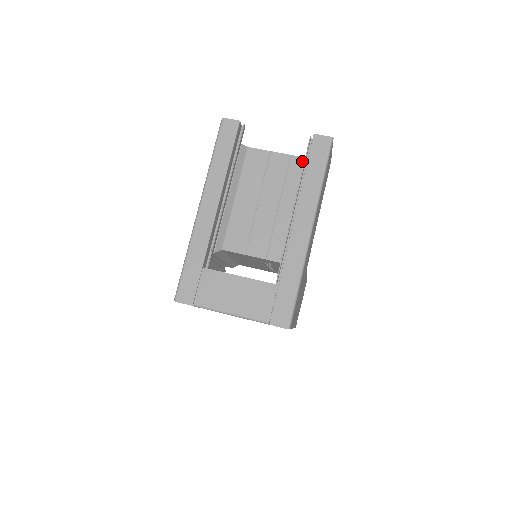
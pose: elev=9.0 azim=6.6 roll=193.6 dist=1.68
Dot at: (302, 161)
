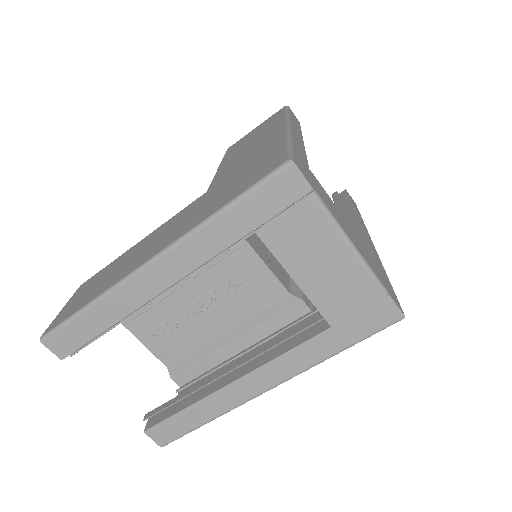
Dot at: occluded
